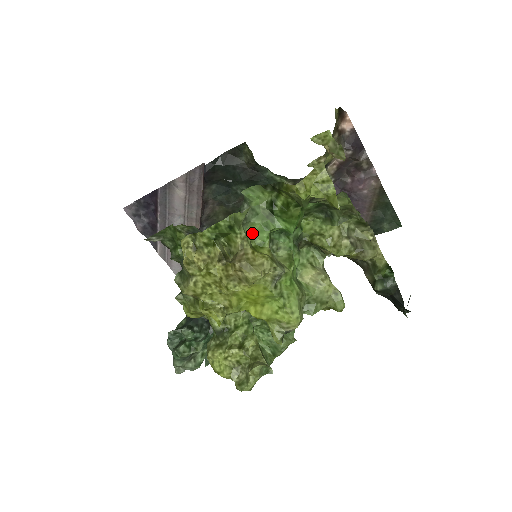
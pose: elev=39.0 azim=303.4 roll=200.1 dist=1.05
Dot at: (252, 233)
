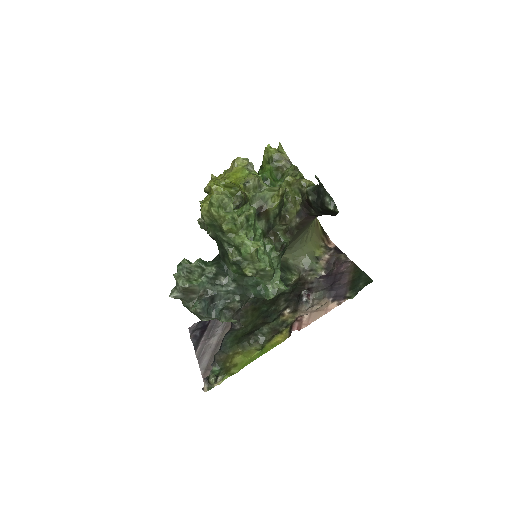
Dot at: occluded
